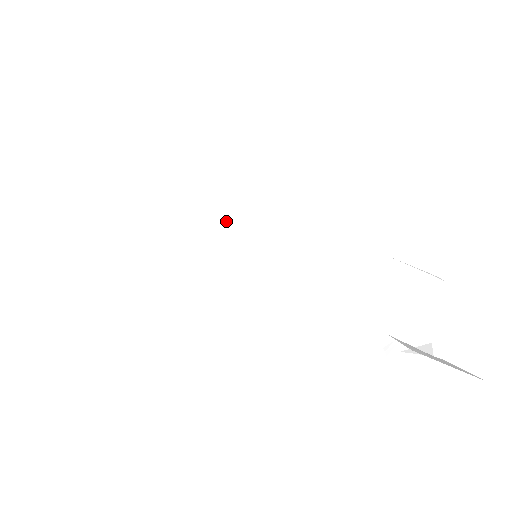
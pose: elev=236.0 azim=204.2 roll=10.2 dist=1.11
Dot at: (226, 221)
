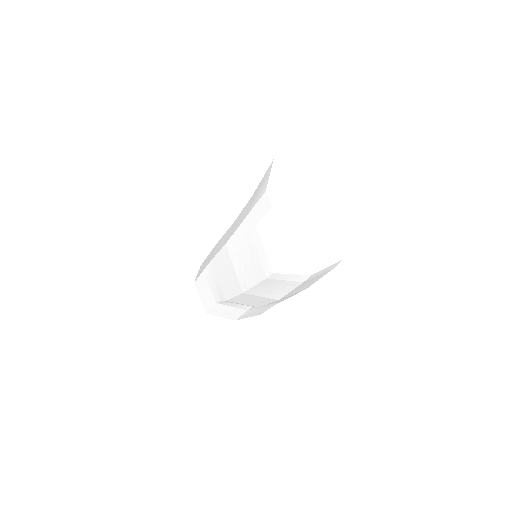
Dot at: occluded
